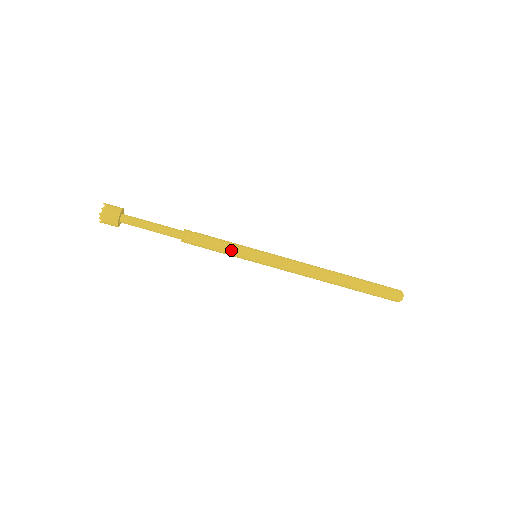
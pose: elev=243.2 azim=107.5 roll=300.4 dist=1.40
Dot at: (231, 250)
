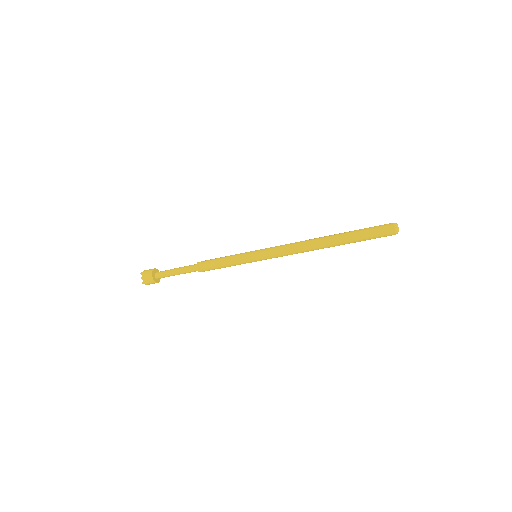
Dot at: (235, 264)
